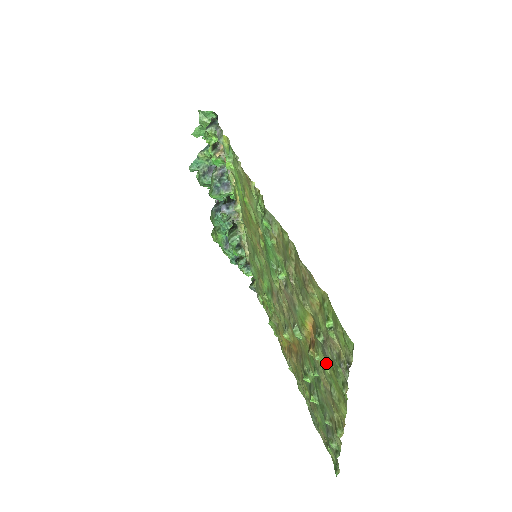
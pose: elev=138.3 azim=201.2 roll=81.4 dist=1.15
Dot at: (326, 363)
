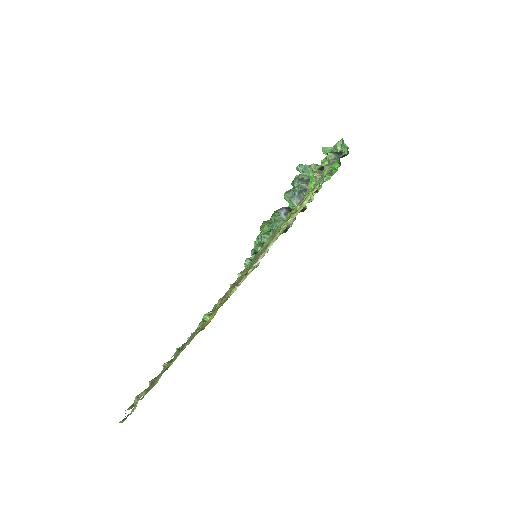
Dot at: occluded
